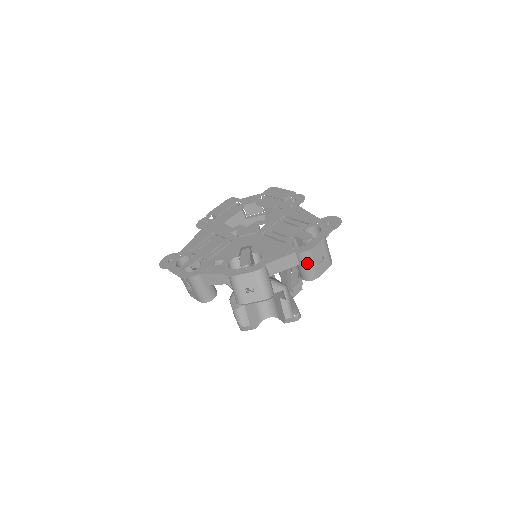
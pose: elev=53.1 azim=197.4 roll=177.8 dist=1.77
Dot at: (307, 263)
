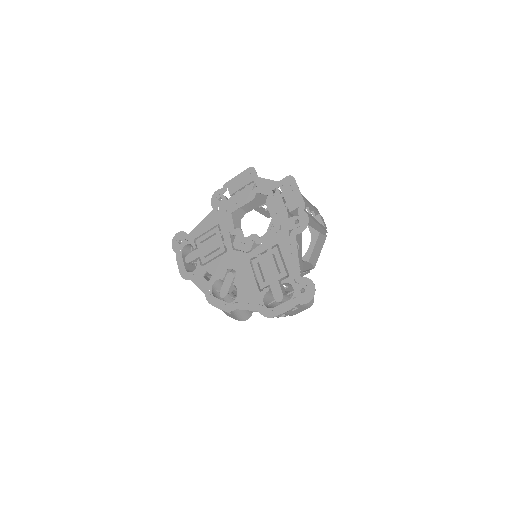
Dot at: occluded
